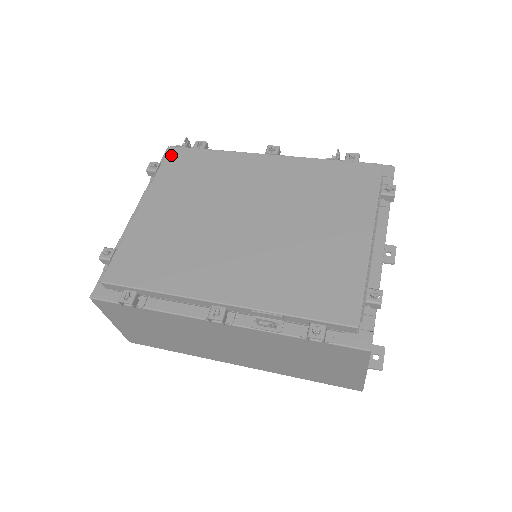
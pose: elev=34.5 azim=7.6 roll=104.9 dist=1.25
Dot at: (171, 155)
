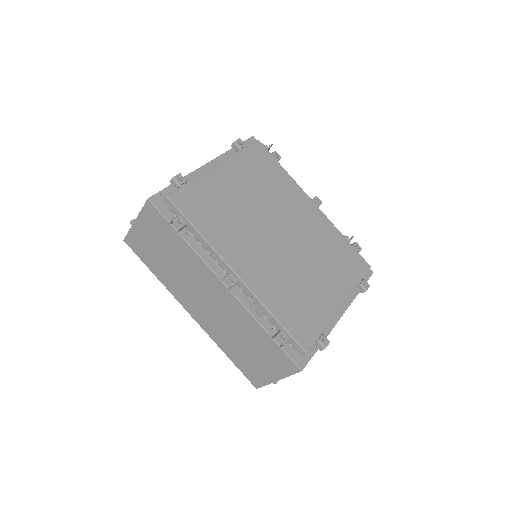
Dot at: (256, 147)
